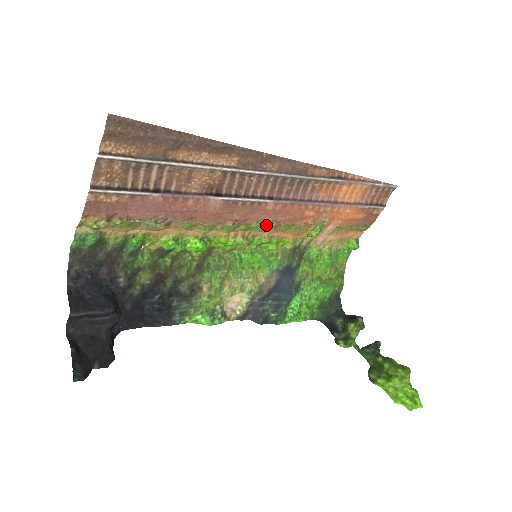
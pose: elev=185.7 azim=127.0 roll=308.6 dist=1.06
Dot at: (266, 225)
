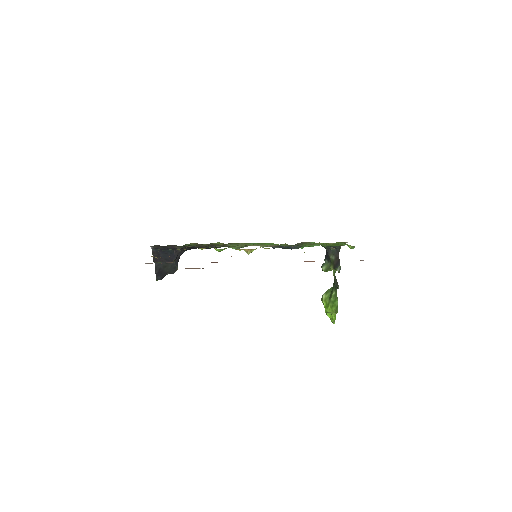
Dot at: occluded
